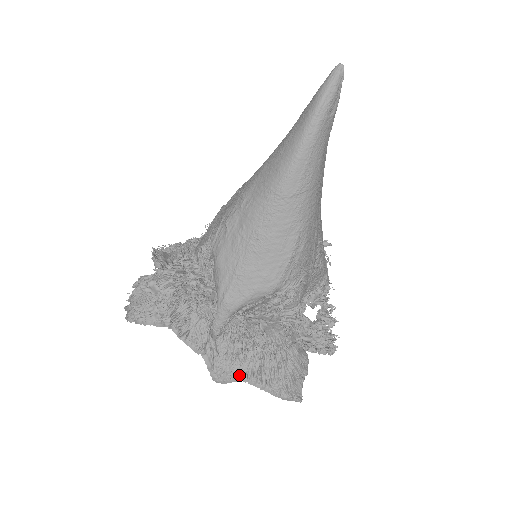
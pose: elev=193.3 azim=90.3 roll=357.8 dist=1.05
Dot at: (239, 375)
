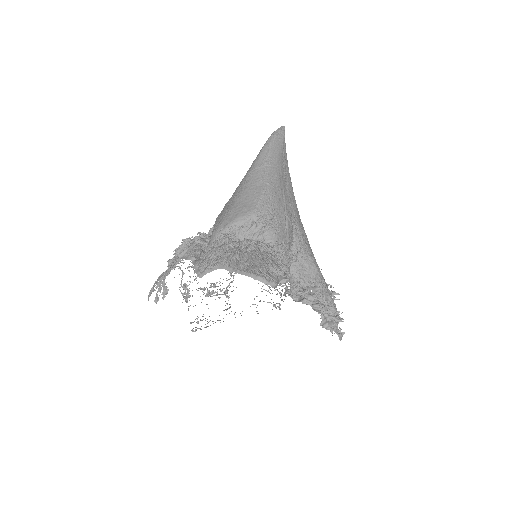
Dot at: (218, 263)
